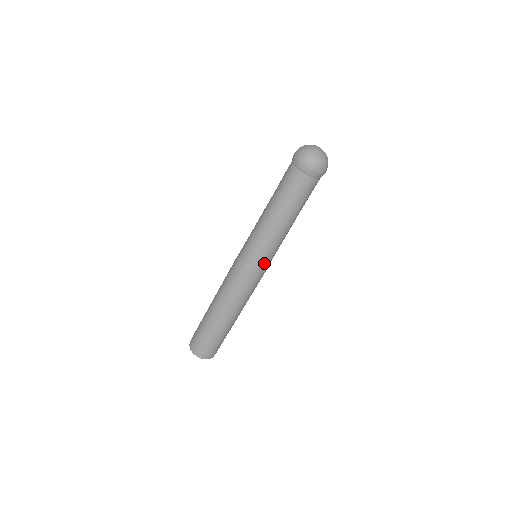
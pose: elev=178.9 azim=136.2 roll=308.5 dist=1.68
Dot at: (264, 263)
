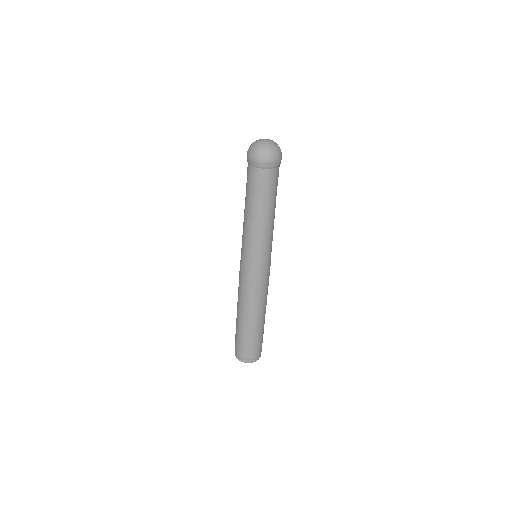
Dot at: (265, 260)
